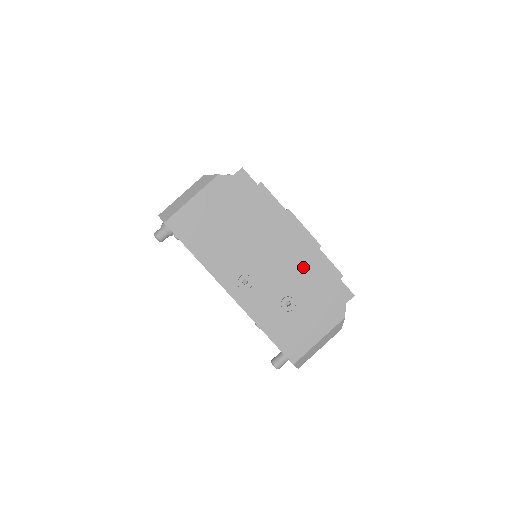
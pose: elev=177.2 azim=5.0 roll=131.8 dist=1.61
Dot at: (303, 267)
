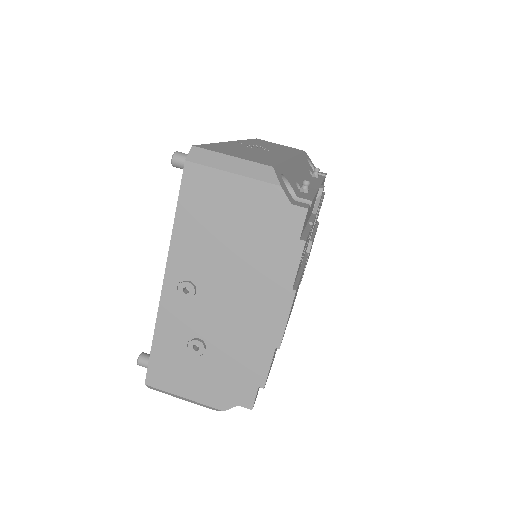
Dot at: (244, 342)
